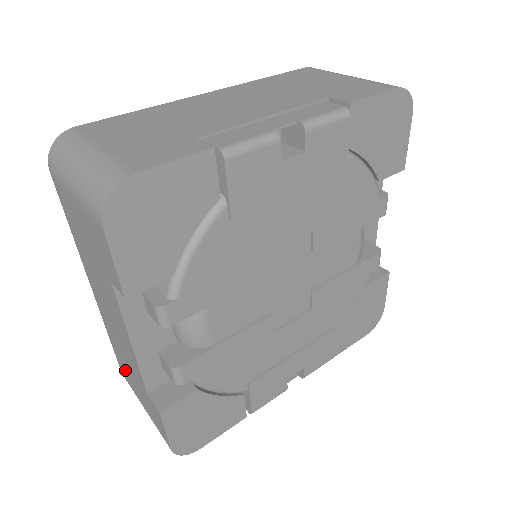
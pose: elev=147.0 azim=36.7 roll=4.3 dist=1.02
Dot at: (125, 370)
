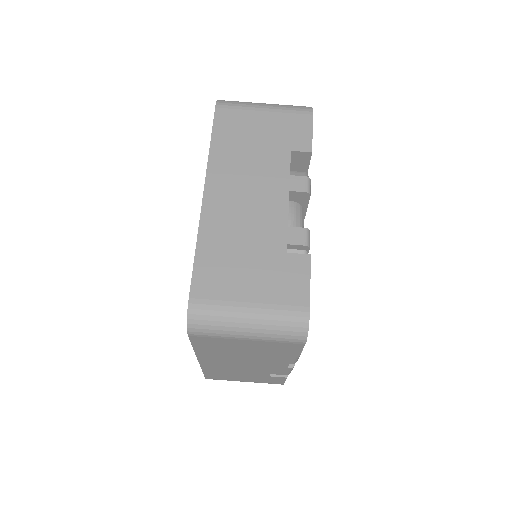
Dot at: occluded
